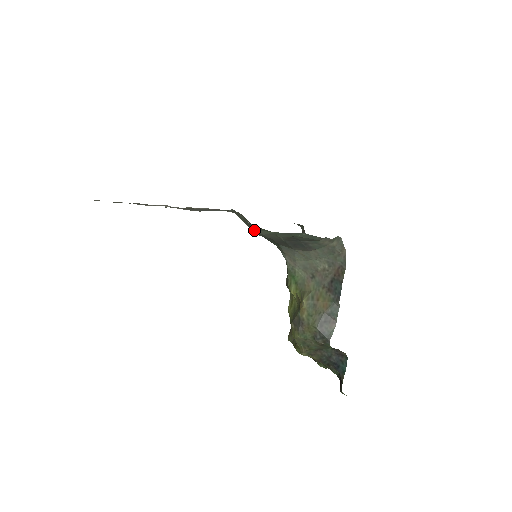
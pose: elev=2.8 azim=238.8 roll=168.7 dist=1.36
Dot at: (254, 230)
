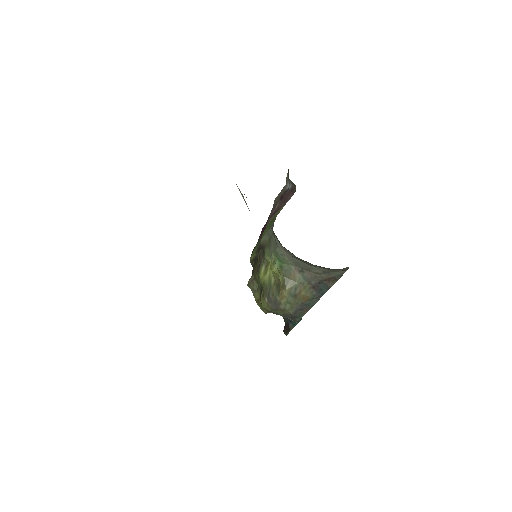
Dot at: occluded
